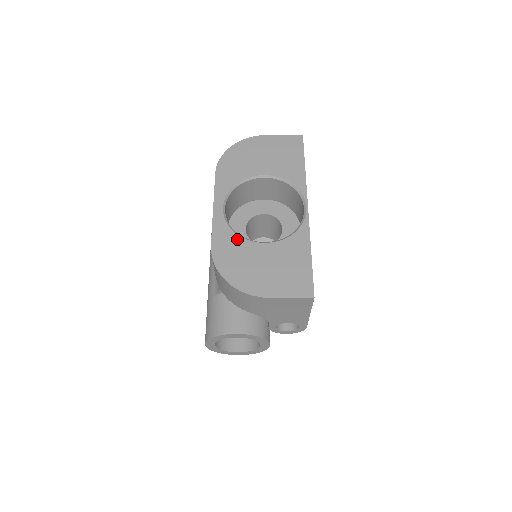
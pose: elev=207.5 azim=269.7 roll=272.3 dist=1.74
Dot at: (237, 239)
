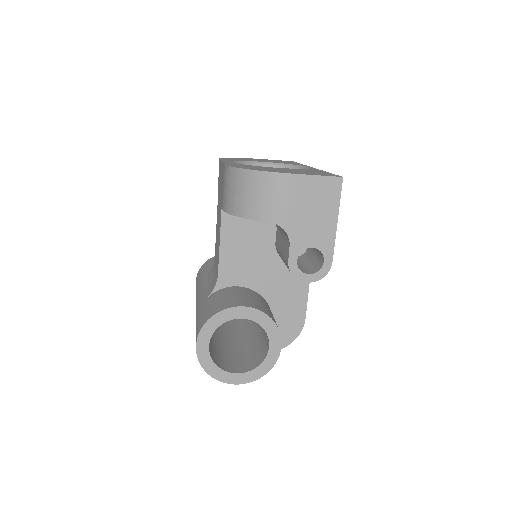
Dot at: (250, 165)
